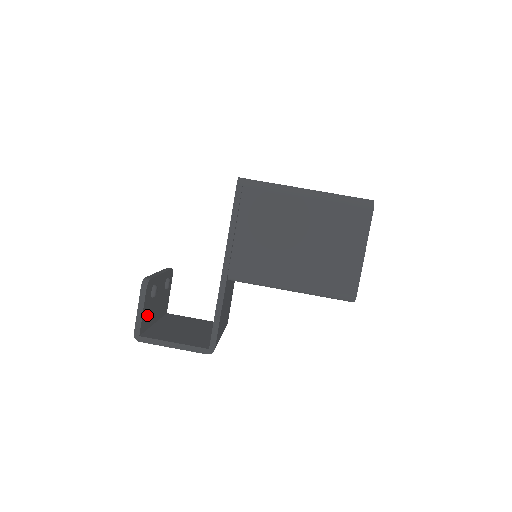
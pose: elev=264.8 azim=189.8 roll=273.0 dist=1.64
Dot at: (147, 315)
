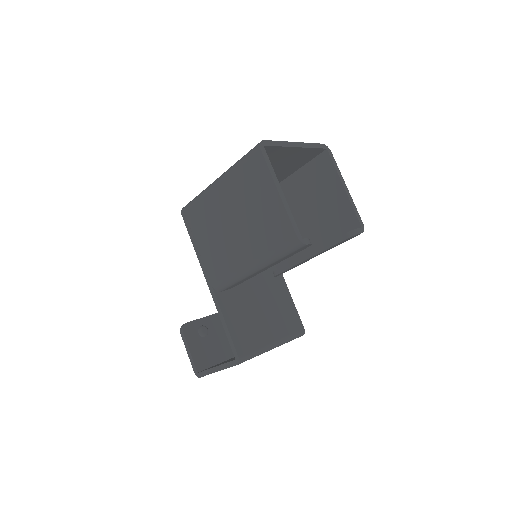
Dot at: (205, 353)
